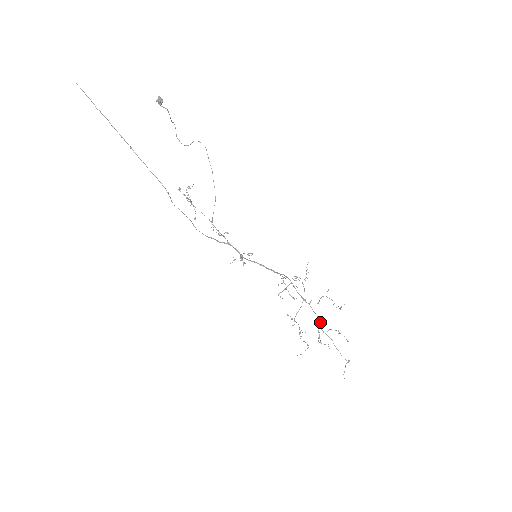
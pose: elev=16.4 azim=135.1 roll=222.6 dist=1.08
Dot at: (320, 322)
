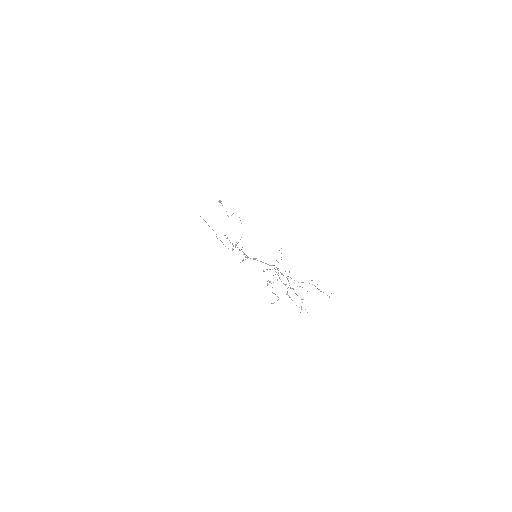
Dot at: (289, 283)
